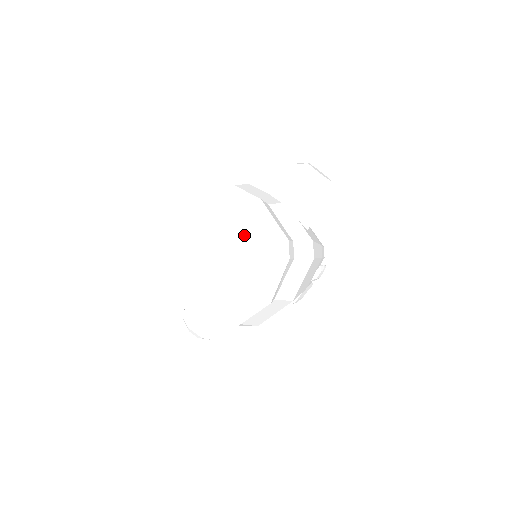
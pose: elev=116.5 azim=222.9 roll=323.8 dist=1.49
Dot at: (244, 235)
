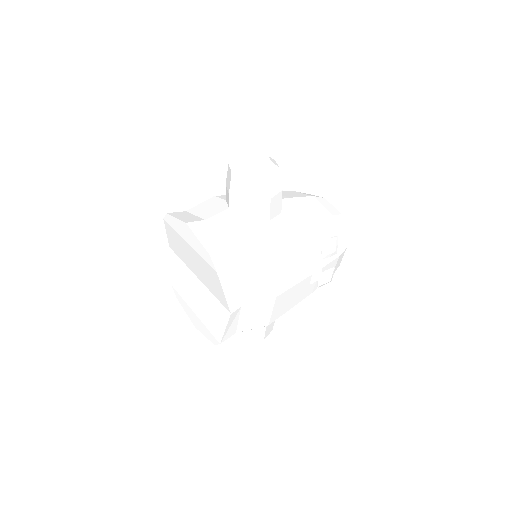
Dot at: (194, 258)
